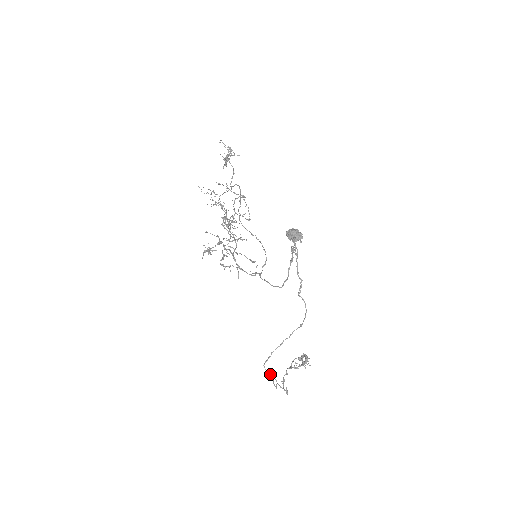
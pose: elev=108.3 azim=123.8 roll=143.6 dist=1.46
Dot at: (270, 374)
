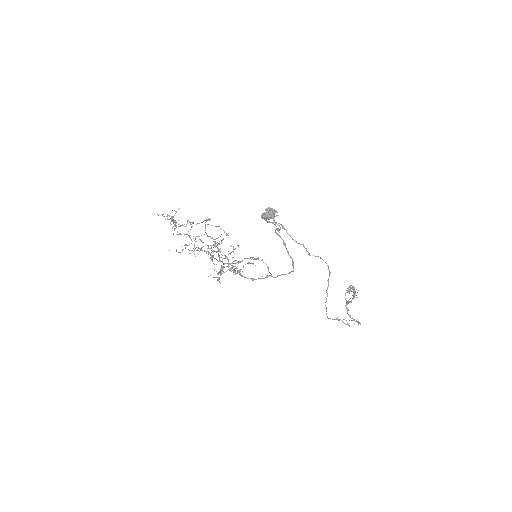
Dot at: (337, 319)
